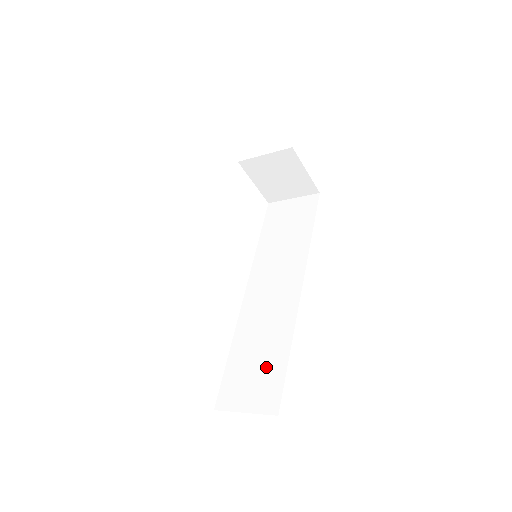
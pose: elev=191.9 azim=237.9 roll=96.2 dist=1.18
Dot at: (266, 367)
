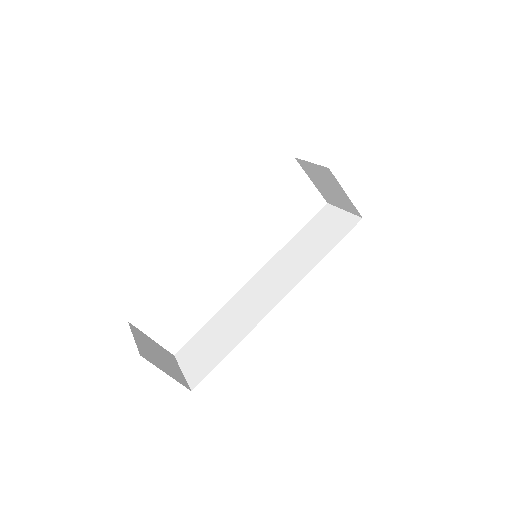
Dot at: (214, 350)
